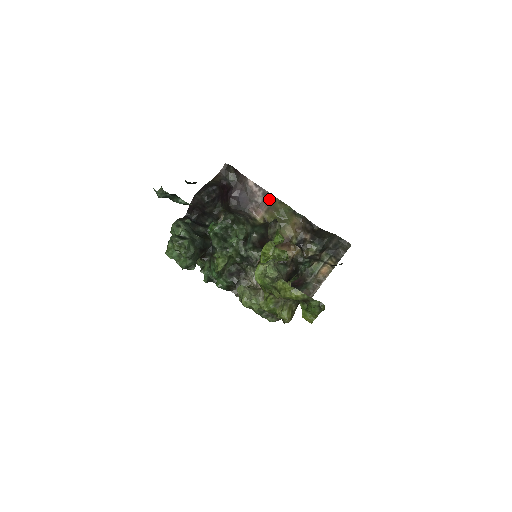
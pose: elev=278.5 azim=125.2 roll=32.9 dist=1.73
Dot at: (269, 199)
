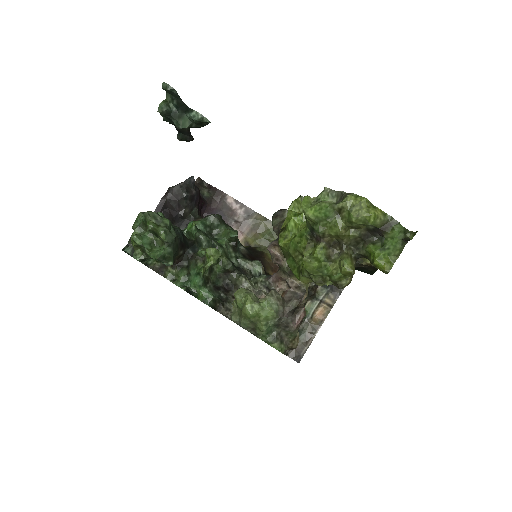
Dot at: (253, 218)
